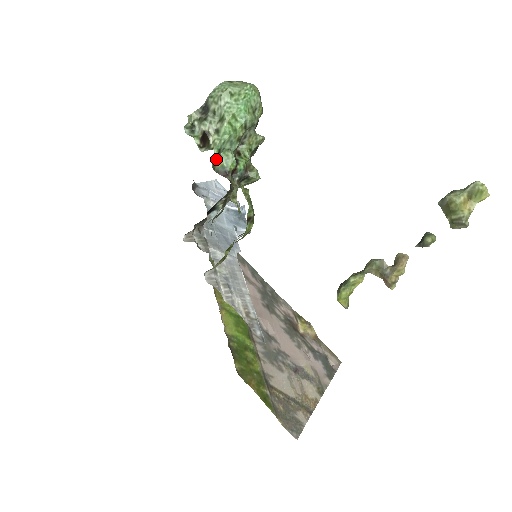
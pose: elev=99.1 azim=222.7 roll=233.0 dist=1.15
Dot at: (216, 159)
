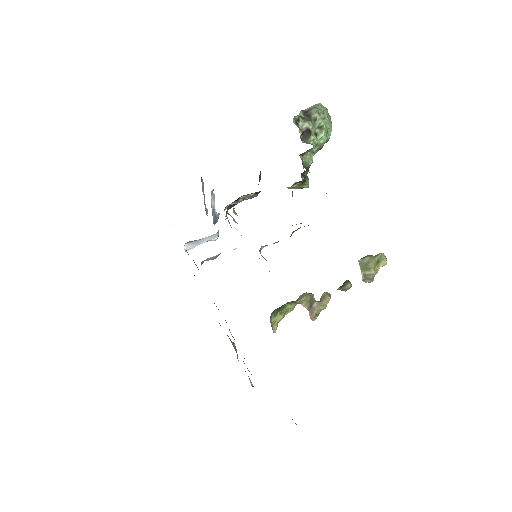
Dot at: (305, 154)
